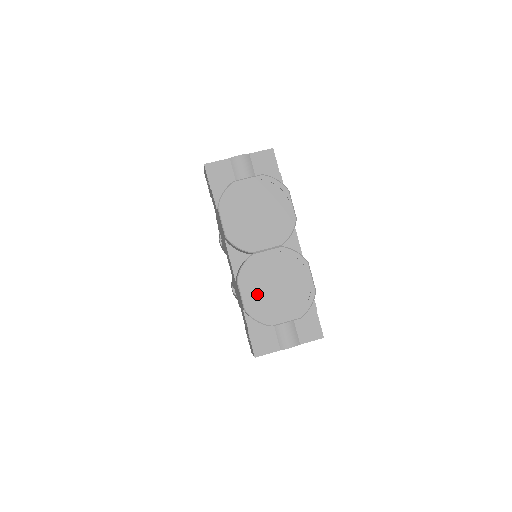
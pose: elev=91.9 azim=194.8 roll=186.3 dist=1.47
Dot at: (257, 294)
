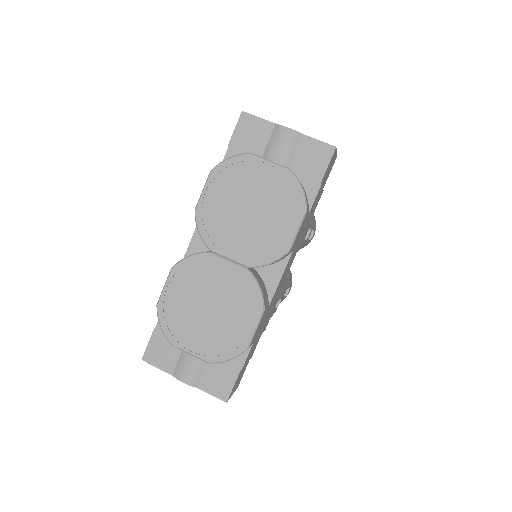
Dot at: (182, 299)
